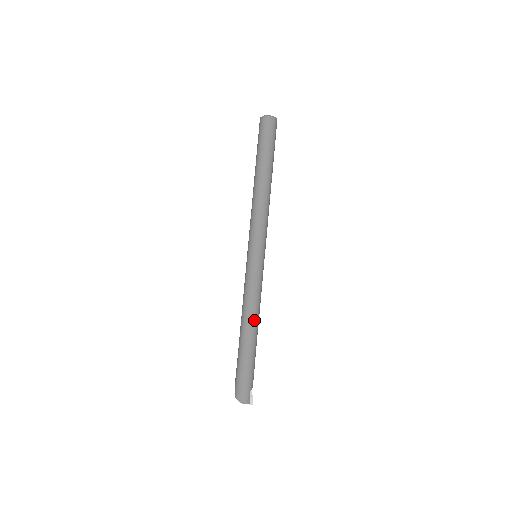
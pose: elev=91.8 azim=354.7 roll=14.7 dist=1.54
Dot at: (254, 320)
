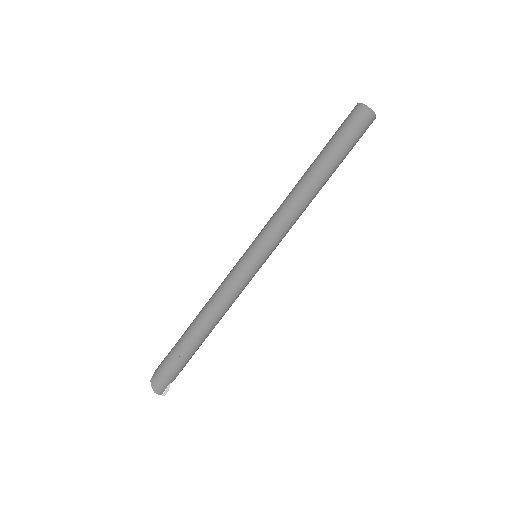
Dot at: (214, 321)
